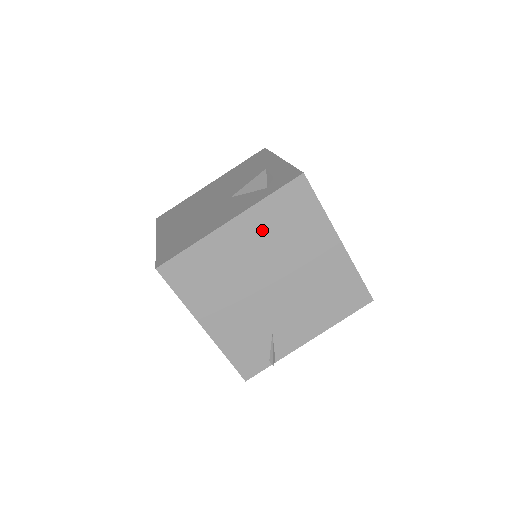
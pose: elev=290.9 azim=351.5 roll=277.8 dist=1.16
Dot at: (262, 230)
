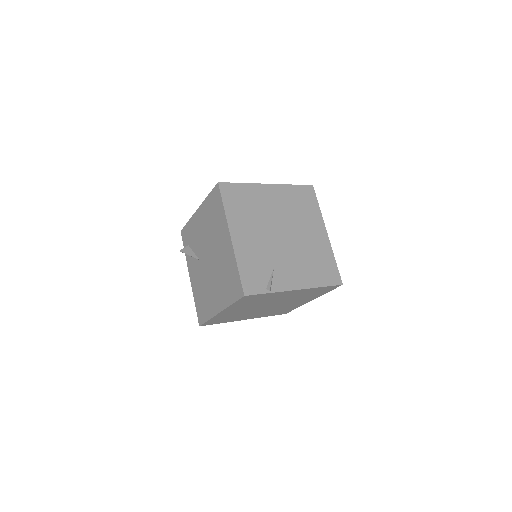
Dot at: (285, 199)
